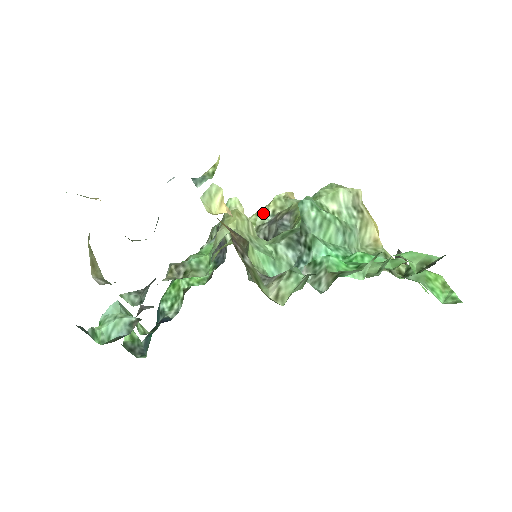
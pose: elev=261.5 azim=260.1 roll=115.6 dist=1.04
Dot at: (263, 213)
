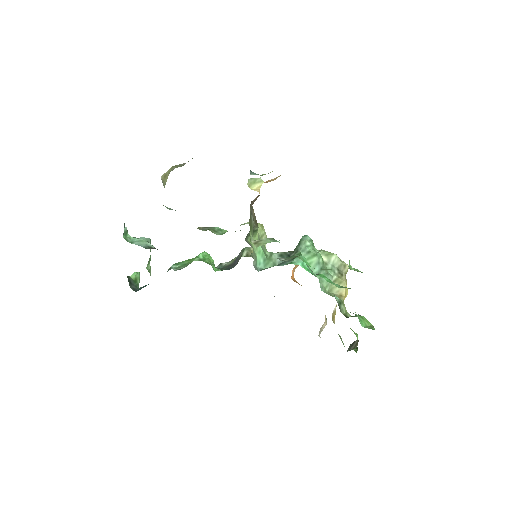
Dot at: occluded
